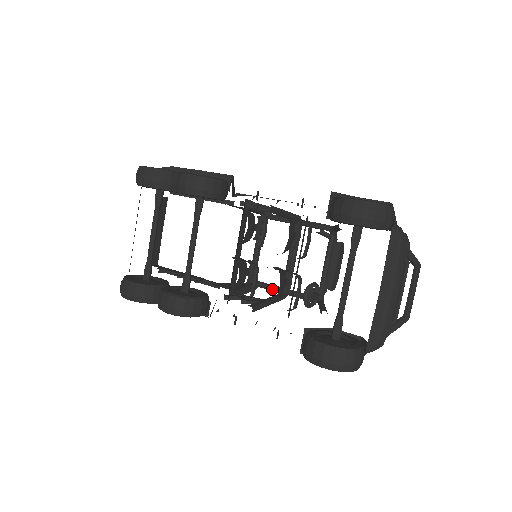
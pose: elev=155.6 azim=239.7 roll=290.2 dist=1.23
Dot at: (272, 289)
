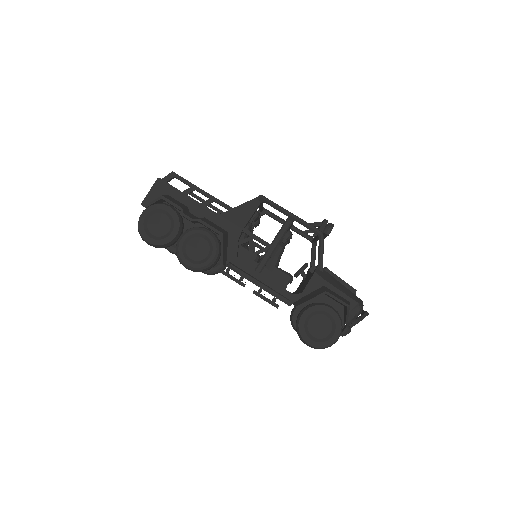
Dot at: occluded
